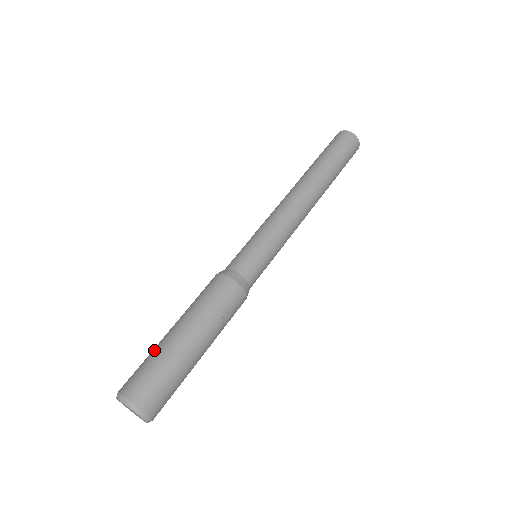
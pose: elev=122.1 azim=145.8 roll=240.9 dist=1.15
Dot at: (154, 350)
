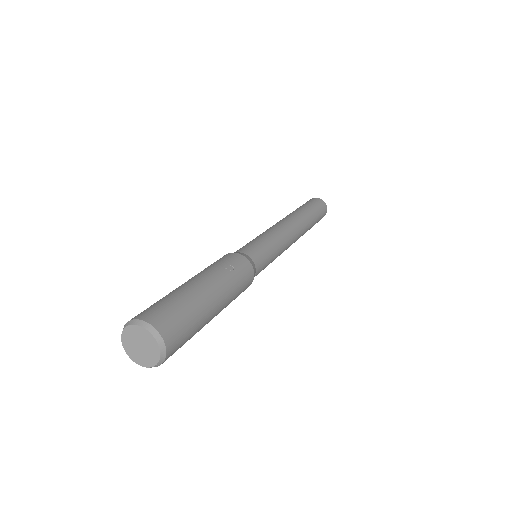
Dot at: occluded
